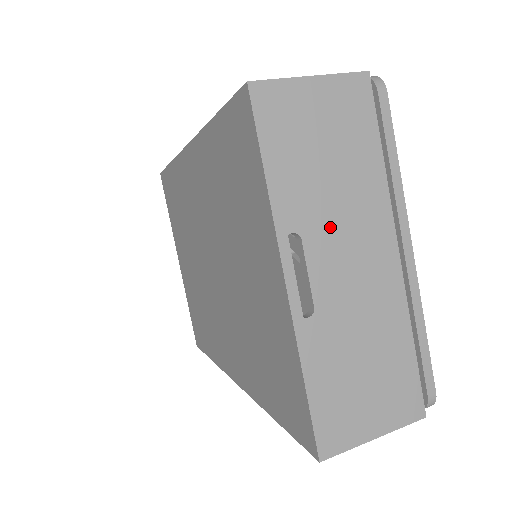
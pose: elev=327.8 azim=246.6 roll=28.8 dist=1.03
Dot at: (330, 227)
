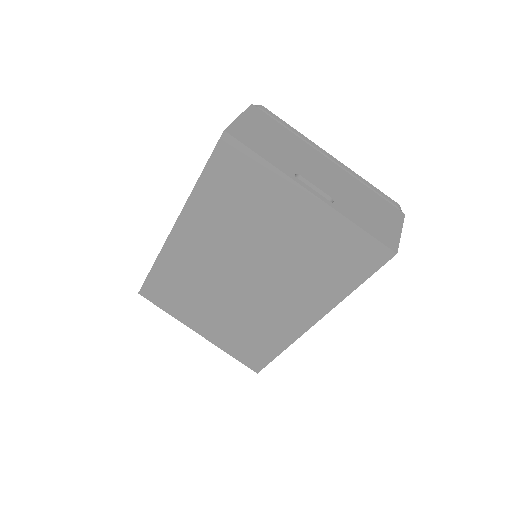
Dot at: (303, 165)
